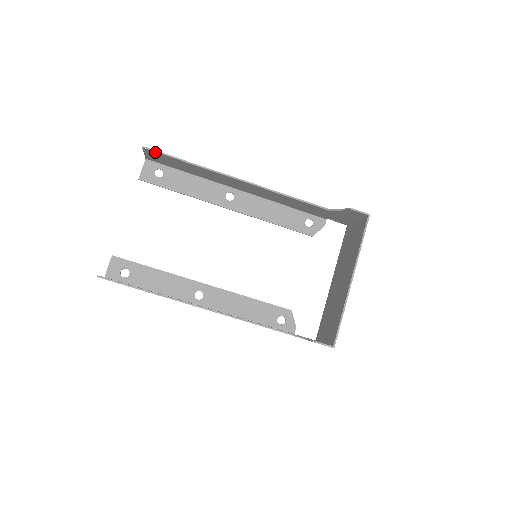
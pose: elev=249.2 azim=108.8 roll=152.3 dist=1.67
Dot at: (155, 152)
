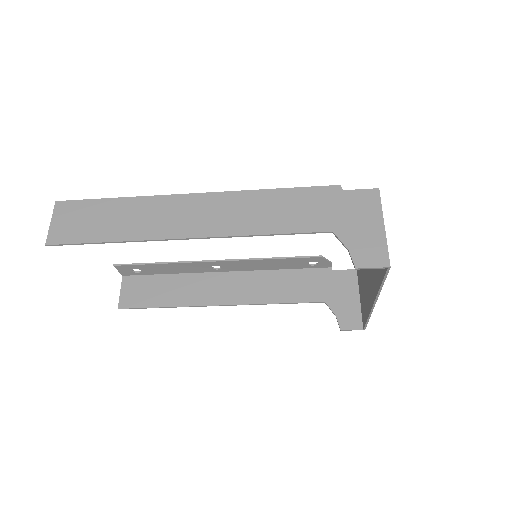
Dot at: (64, 243)
